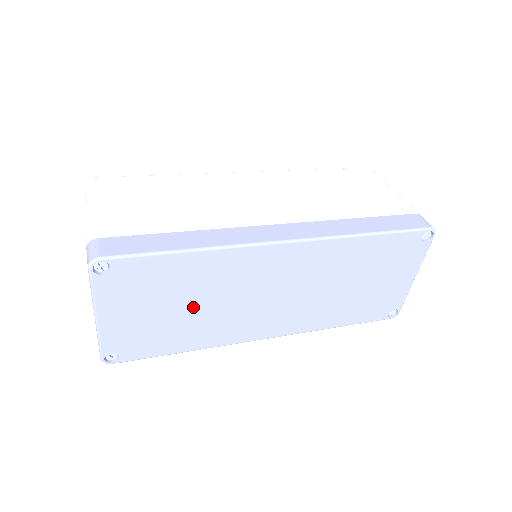
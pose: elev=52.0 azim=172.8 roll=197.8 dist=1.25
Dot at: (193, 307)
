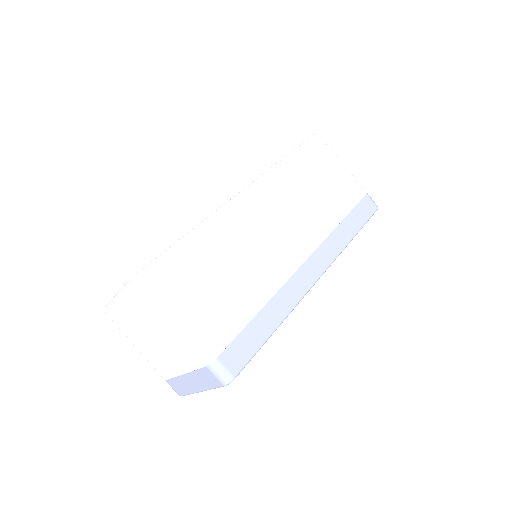
Dot at: occluded
